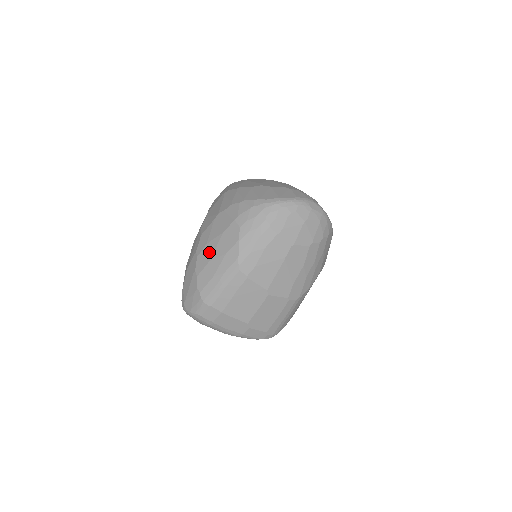
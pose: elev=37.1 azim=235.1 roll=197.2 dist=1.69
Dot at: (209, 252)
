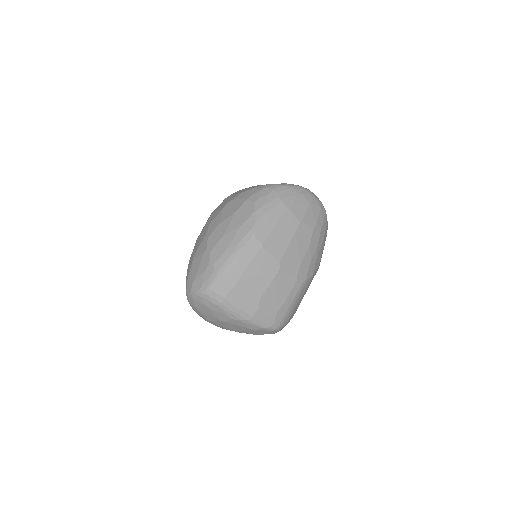
Dot at: (222, 230)
